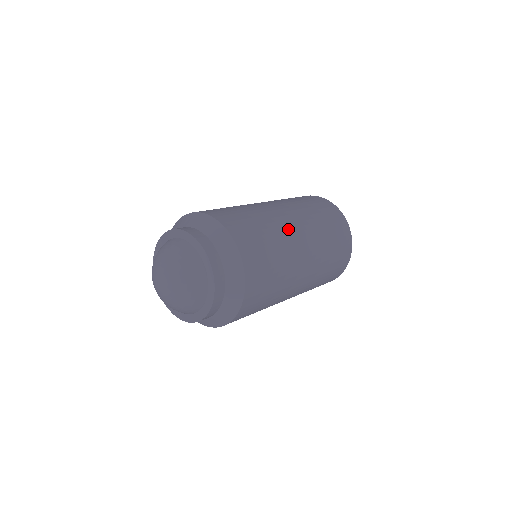
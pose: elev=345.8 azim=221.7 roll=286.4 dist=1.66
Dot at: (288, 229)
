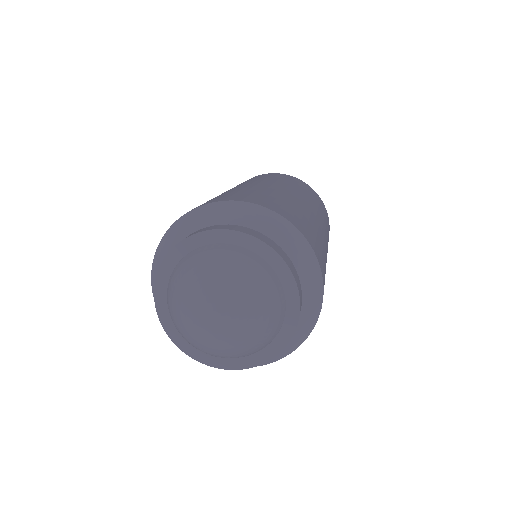
Dot at: (319, 225)
